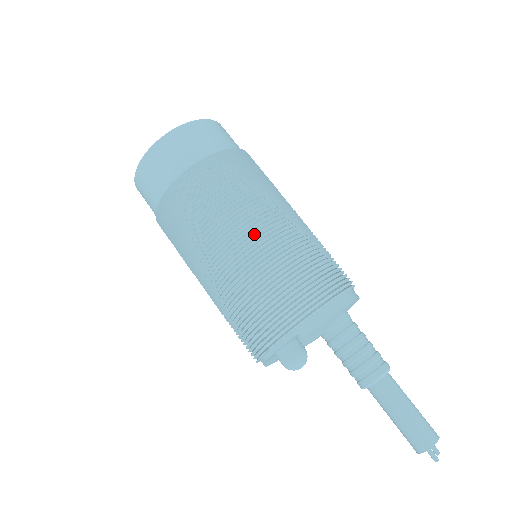
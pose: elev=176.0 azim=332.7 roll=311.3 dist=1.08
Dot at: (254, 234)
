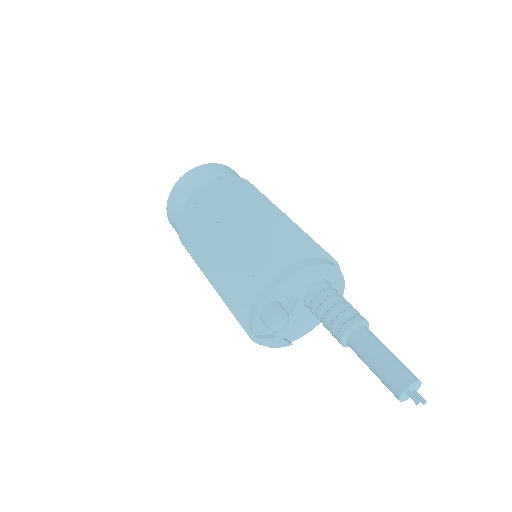
Dot at: (241, 219)
